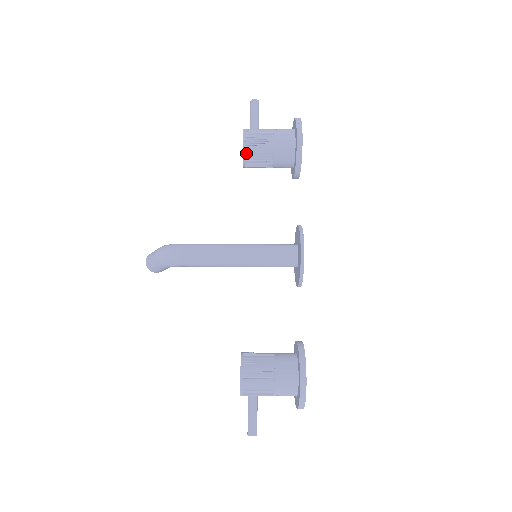
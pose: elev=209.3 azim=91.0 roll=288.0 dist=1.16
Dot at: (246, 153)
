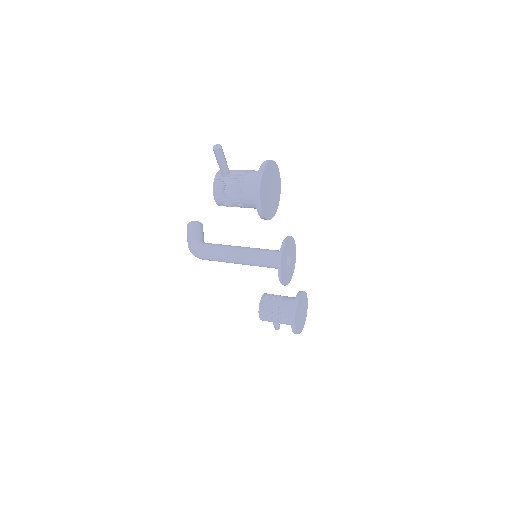
Dot at: occluded
